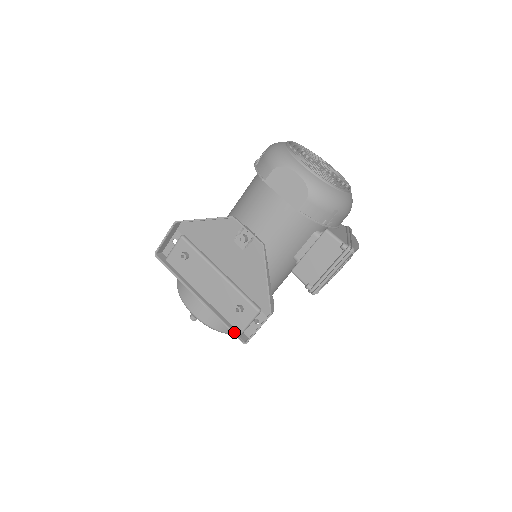
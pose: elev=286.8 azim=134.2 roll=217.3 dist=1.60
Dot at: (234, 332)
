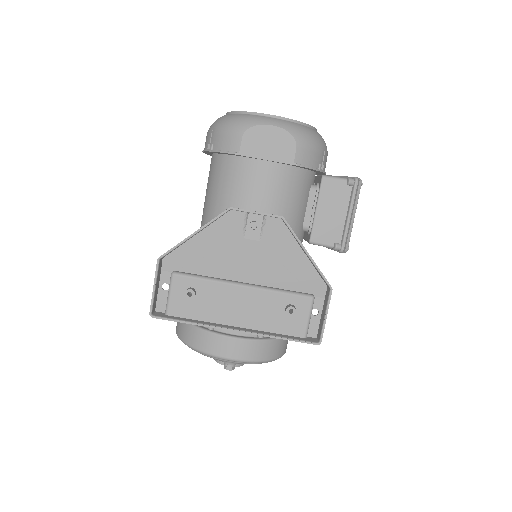
Dot at: (300, 340)
